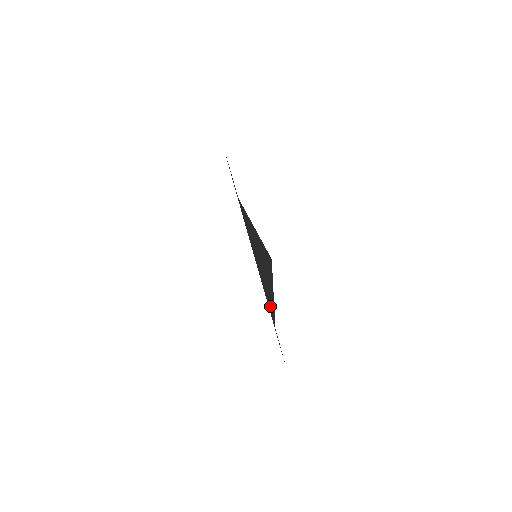
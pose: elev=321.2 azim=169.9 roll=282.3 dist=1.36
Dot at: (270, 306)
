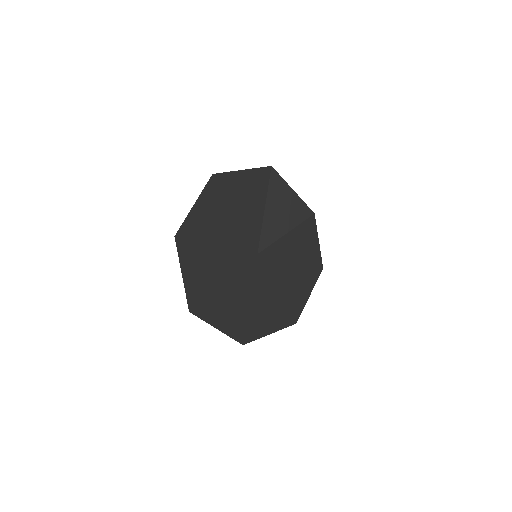
Dot at: (307, 260)
